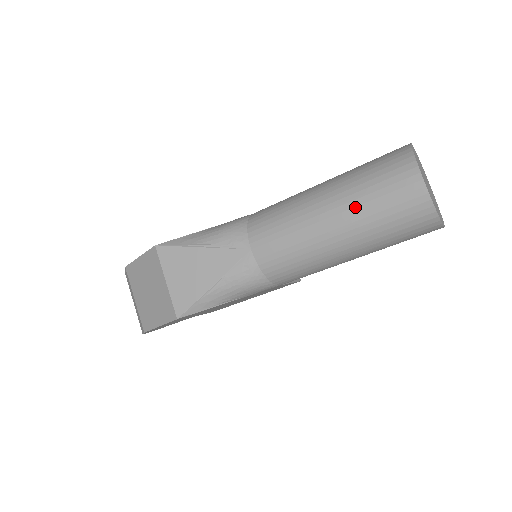
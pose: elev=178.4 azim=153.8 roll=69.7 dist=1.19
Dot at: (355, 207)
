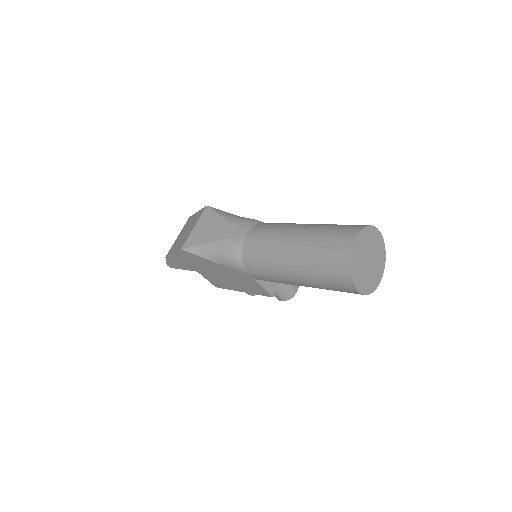
Dot at: (311, 238)
